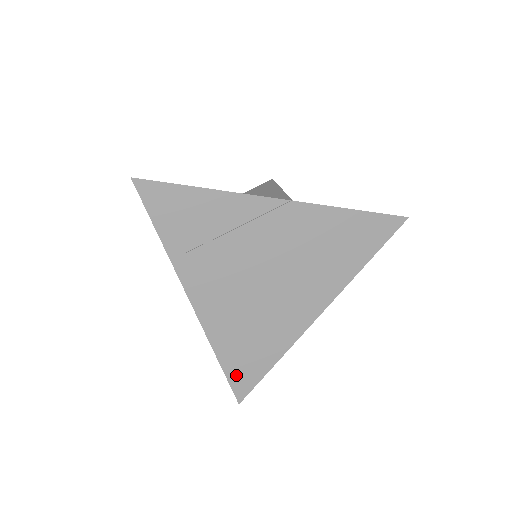
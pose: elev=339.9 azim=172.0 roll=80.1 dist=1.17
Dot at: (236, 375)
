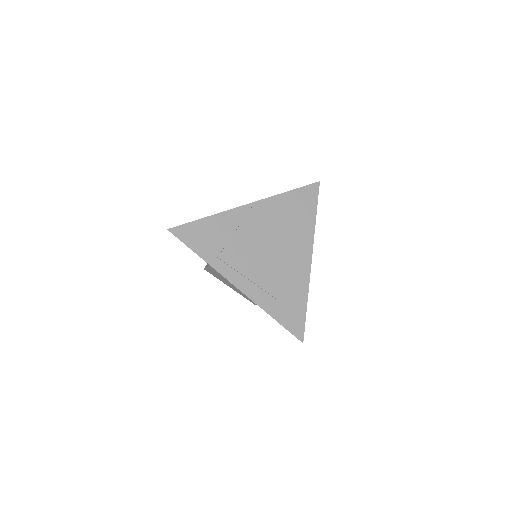
Dot at: (289, 323)
